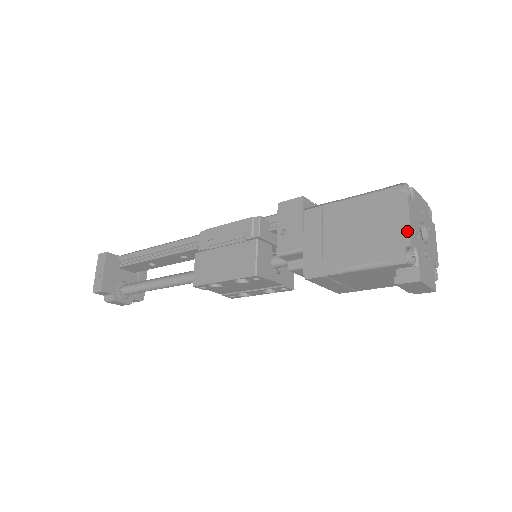
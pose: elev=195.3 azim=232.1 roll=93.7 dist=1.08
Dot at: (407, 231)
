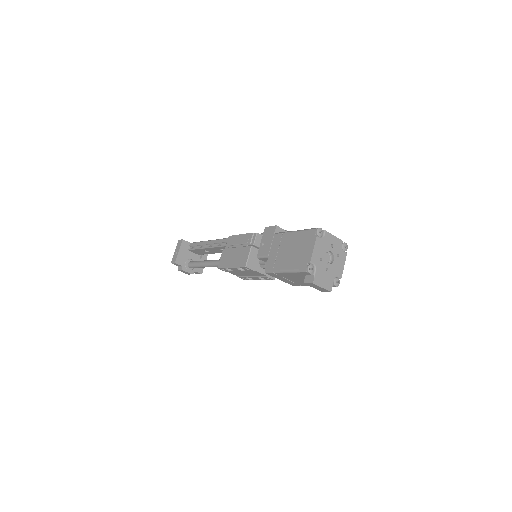
Dot at: (311, 255)
